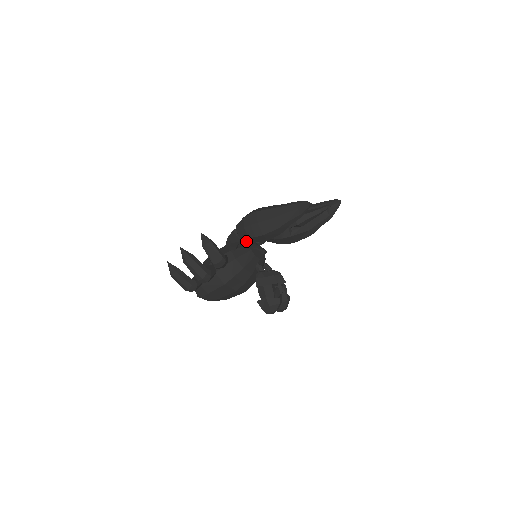
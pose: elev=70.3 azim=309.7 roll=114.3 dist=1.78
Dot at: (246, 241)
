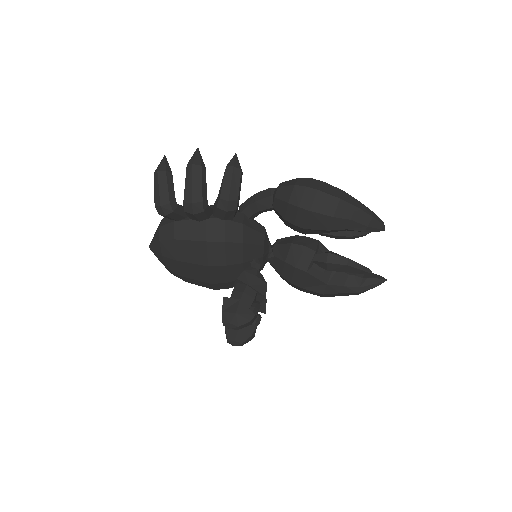
Dot at: occluded
